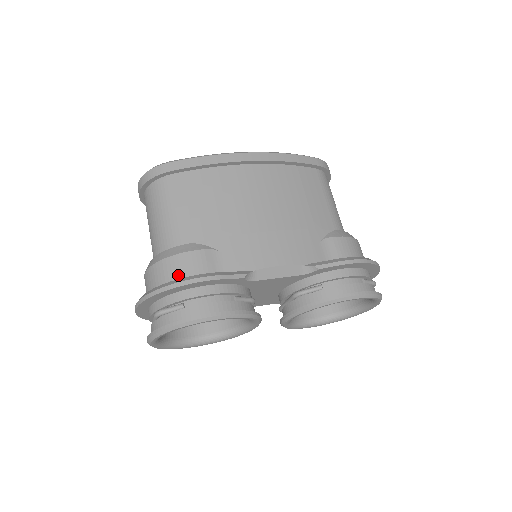
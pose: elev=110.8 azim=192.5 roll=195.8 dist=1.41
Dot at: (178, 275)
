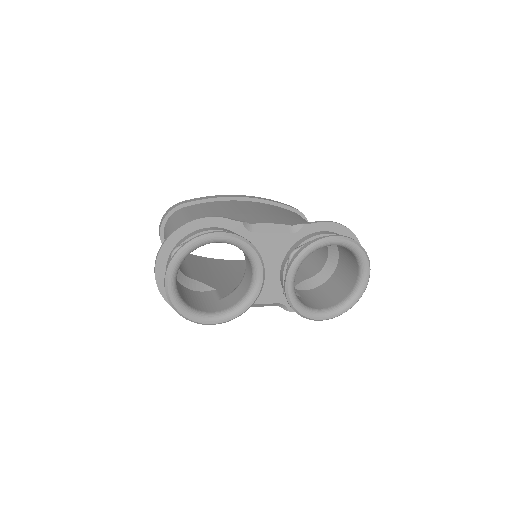
Dot at: occluded
